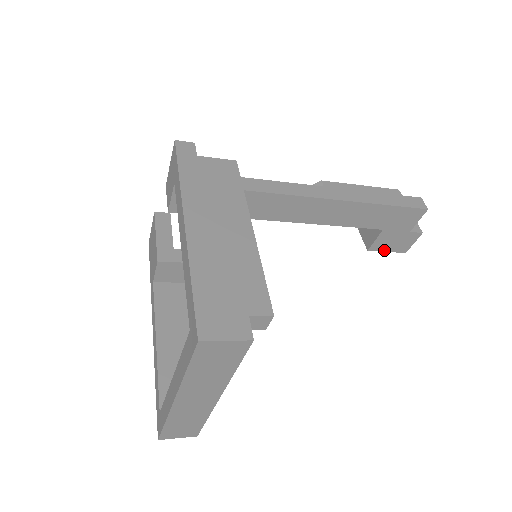
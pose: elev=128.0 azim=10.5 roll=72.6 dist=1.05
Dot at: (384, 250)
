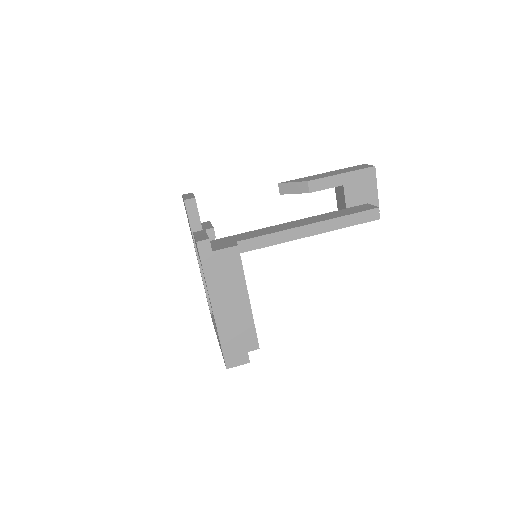
Dot at: occluded
